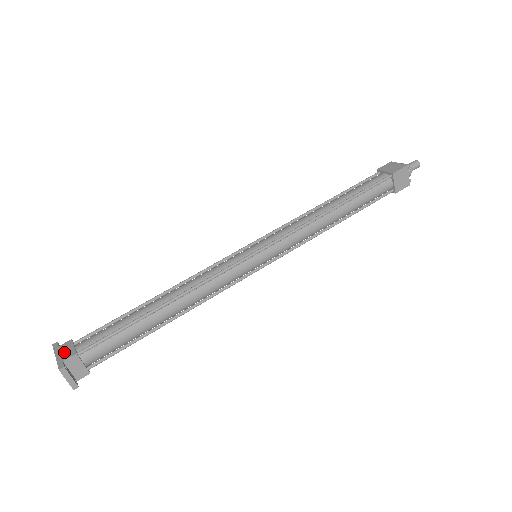
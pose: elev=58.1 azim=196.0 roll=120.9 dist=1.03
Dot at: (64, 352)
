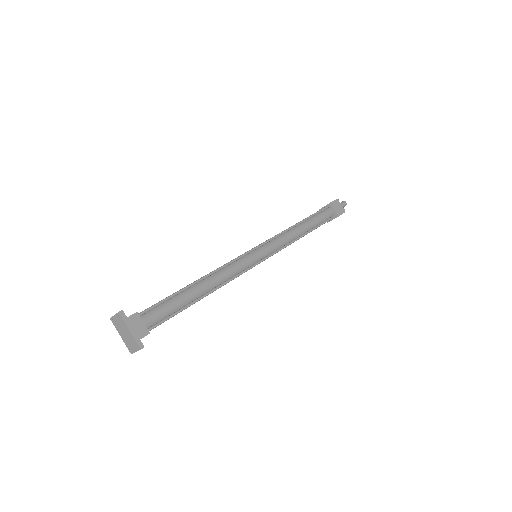
Dot at: (137, 328)
